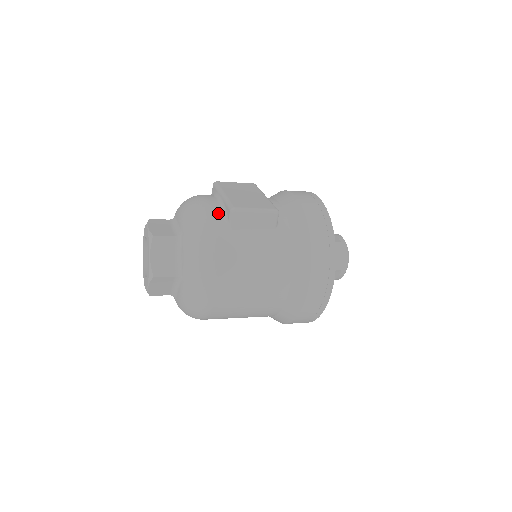
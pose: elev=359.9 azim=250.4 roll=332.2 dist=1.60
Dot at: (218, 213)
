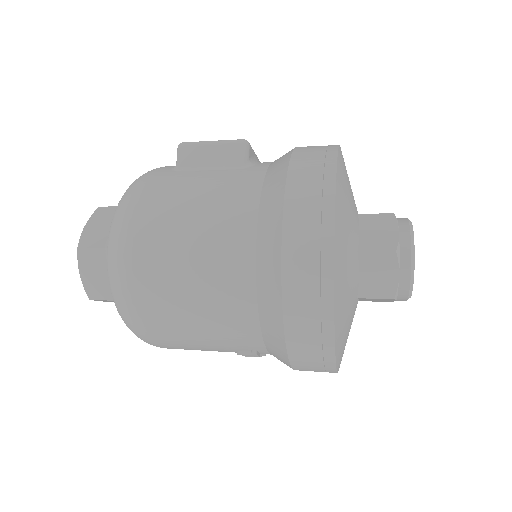
Dot at: (174, 166)
